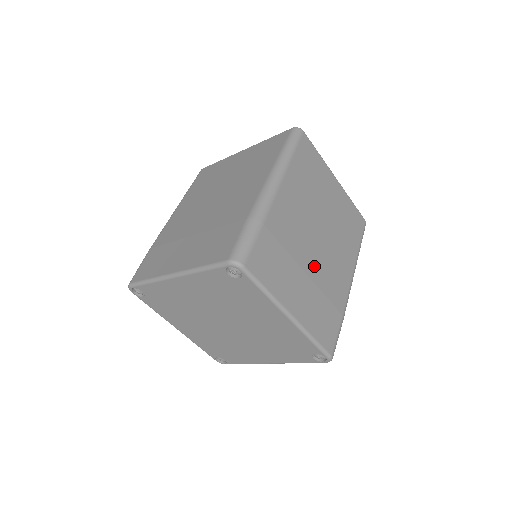
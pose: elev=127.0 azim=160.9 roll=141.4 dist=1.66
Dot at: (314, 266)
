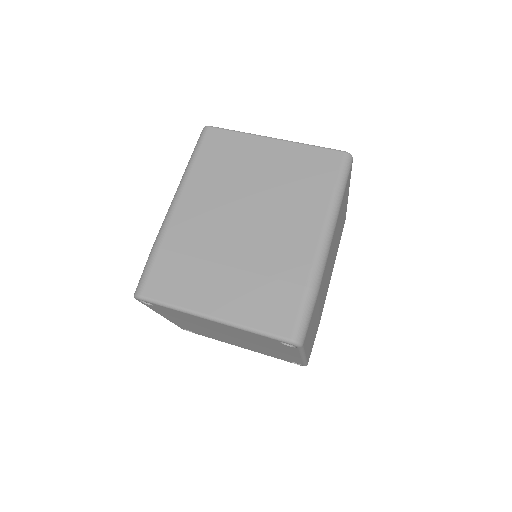
Dot at: (242, 253)
